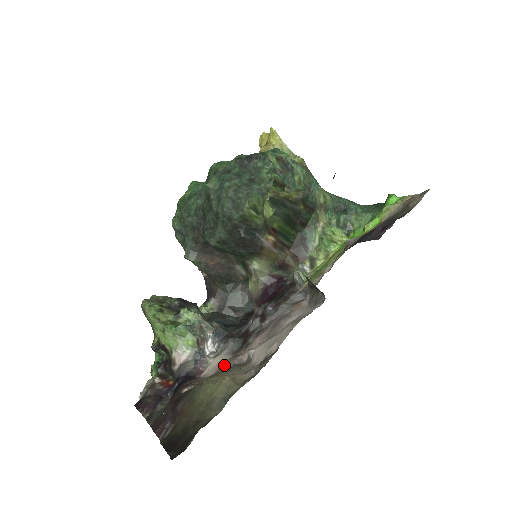
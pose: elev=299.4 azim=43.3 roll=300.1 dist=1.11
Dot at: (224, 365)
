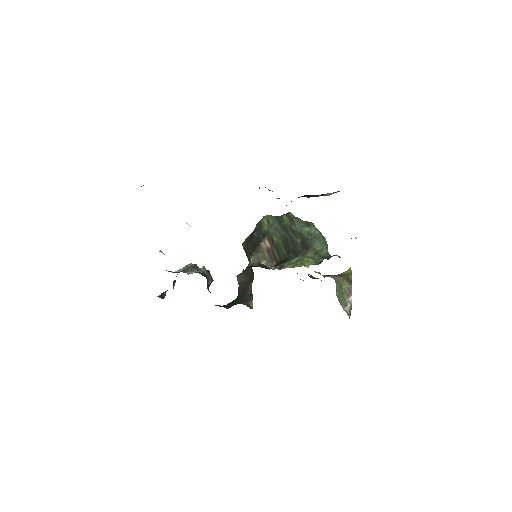
Dot at: occluded
